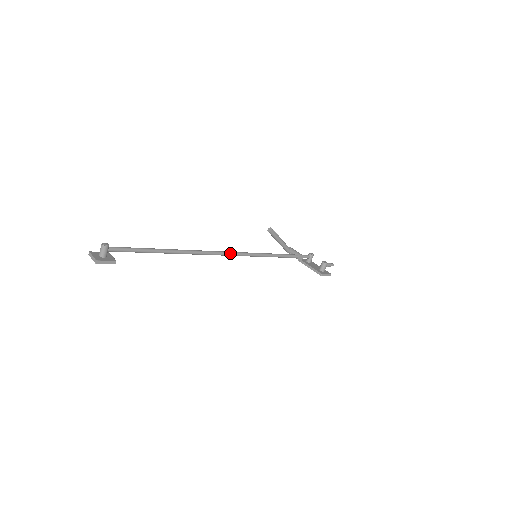
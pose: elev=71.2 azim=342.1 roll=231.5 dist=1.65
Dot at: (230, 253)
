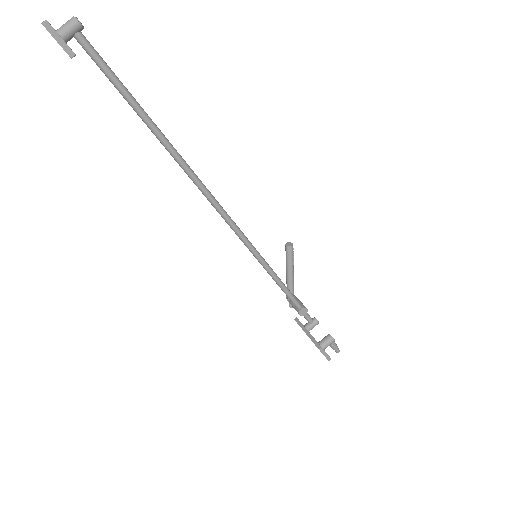
Dot at: (229, 218)
